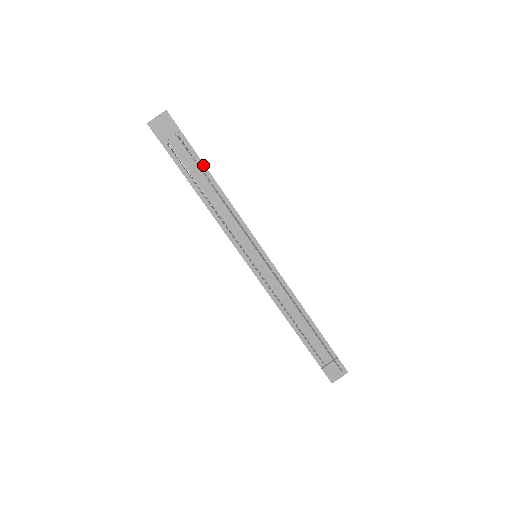
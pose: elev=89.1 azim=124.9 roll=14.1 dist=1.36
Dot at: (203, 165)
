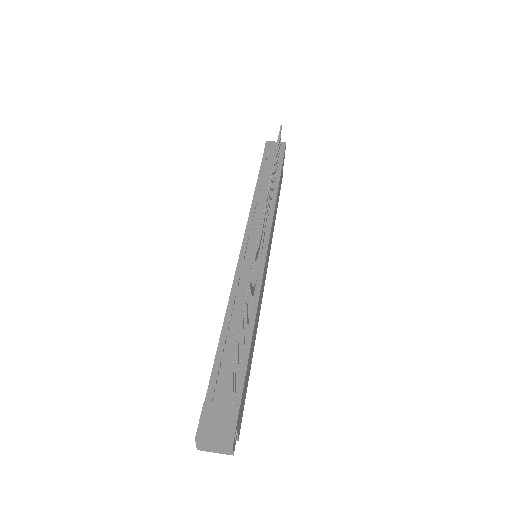
Dot at: (279, 175)
